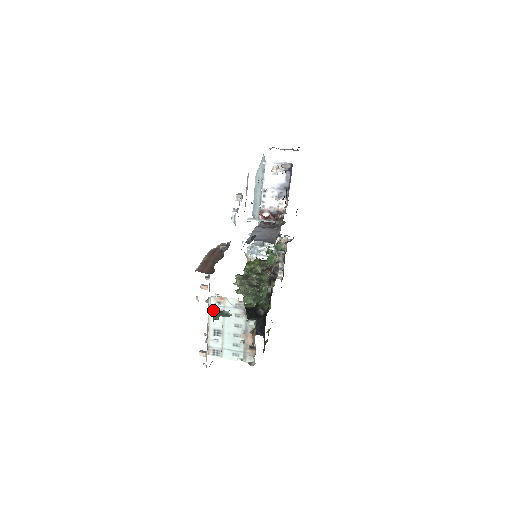
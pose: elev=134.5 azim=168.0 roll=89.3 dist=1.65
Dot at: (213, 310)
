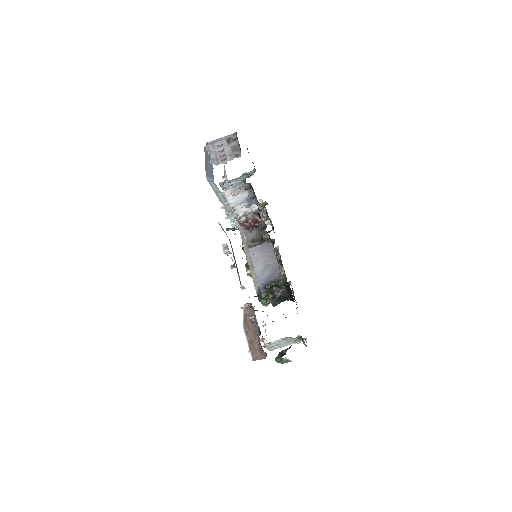
Dot at: (266, 345)
